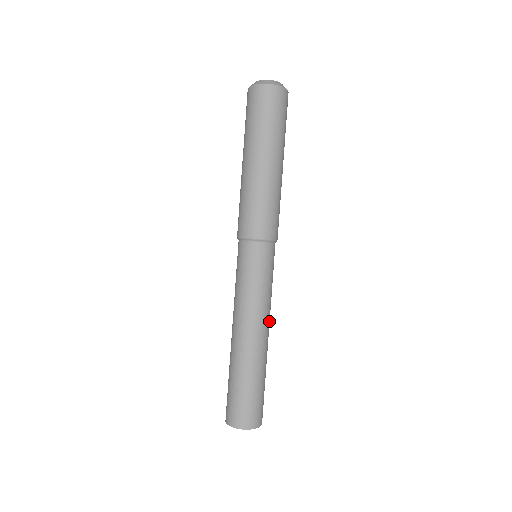
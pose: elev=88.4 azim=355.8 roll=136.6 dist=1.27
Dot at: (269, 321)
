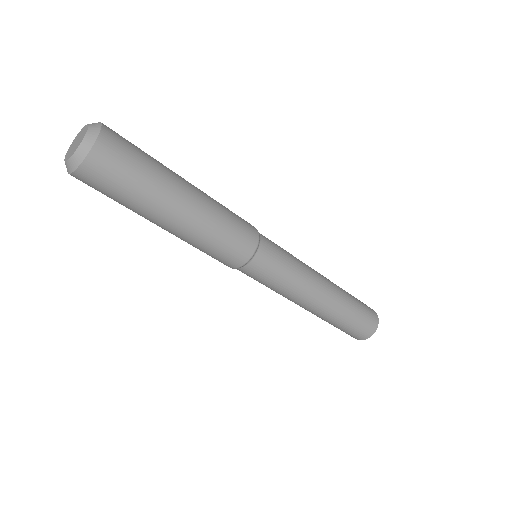
Dot at: (314, 271)
